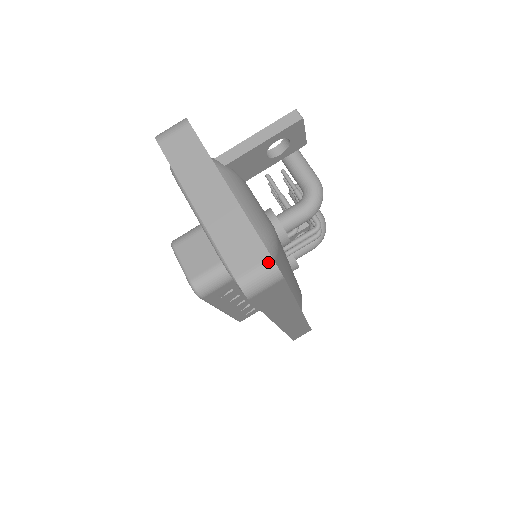
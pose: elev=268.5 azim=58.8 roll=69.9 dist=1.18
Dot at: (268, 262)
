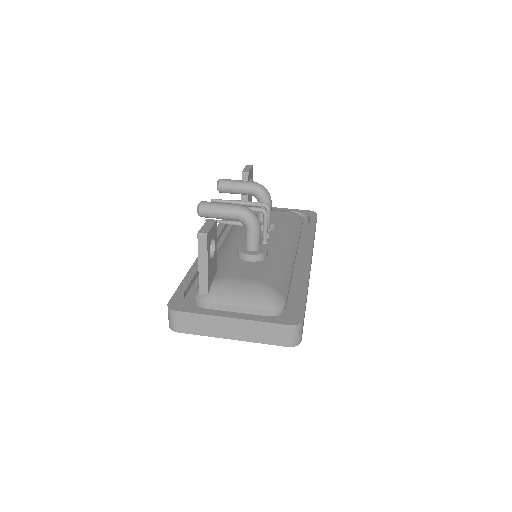
Dot at: (291, 328)
